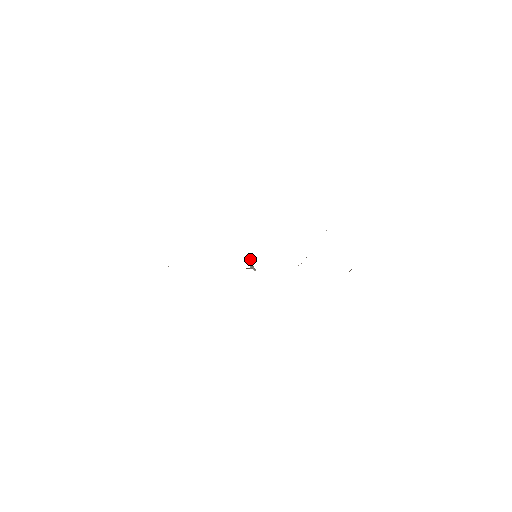
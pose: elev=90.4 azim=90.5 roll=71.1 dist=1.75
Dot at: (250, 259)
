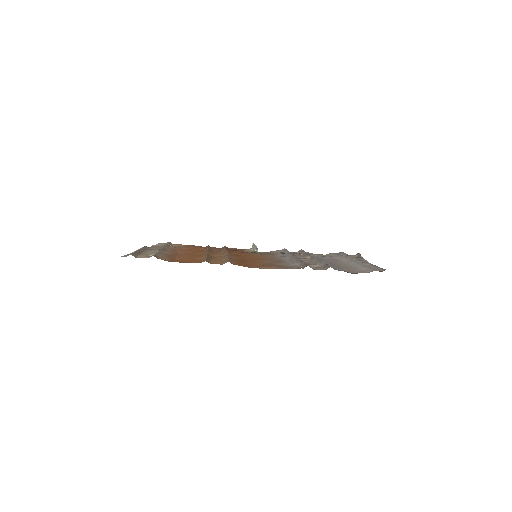
Dot at: occluded
